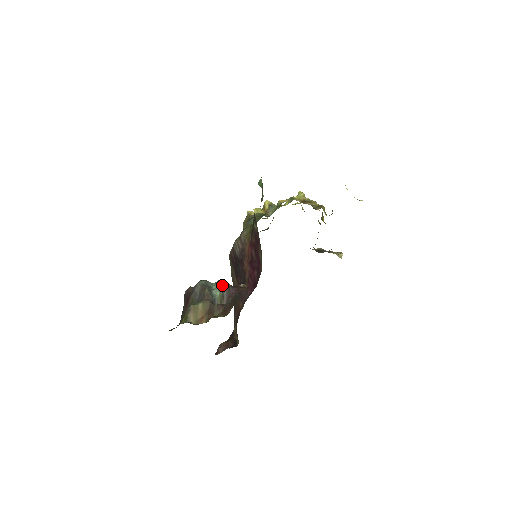
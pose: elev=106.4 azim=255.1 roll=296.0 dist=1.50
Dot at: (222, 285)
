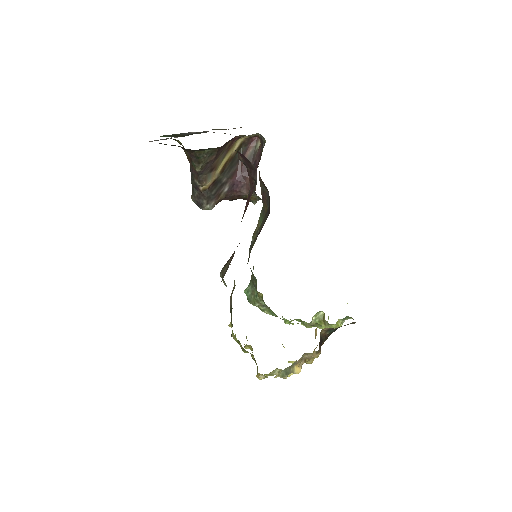
Dot at: occluded
